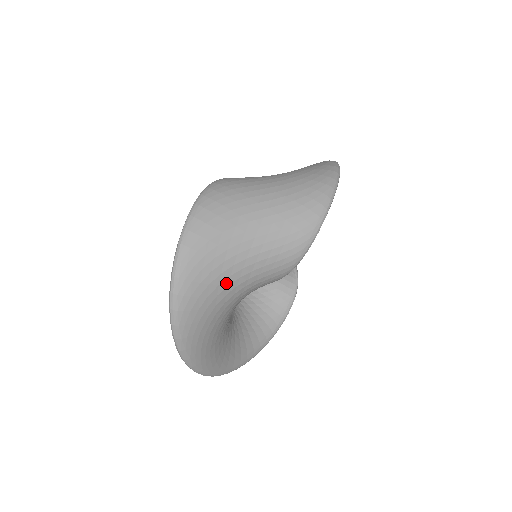
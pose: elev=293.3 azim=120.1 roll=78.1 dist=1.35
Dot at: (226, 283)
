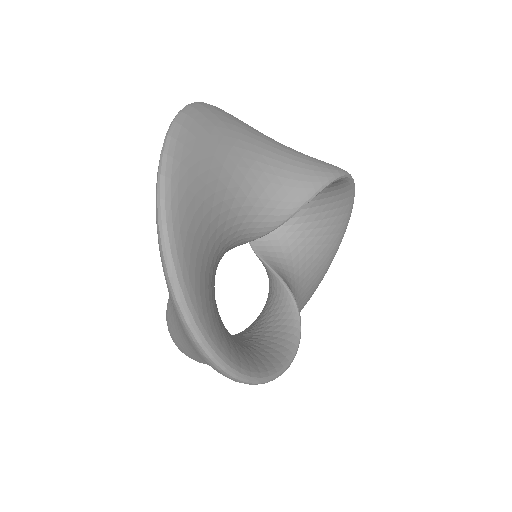
Dot at: (246, 146)
